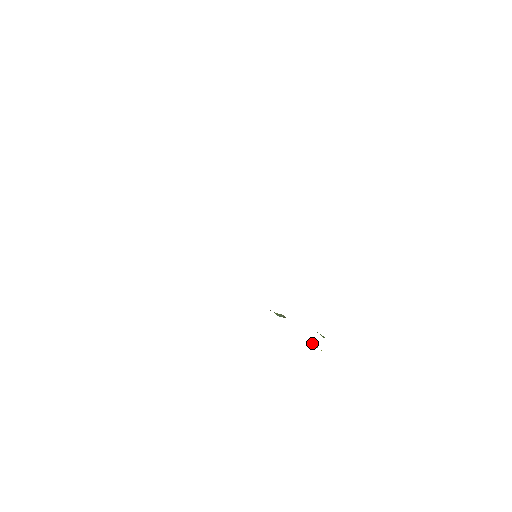
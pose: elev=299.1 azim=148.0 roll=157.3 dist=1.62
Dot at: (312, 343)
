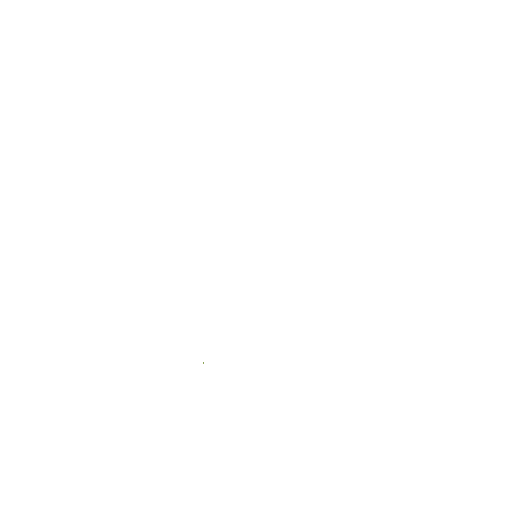
Dot at: occluded
